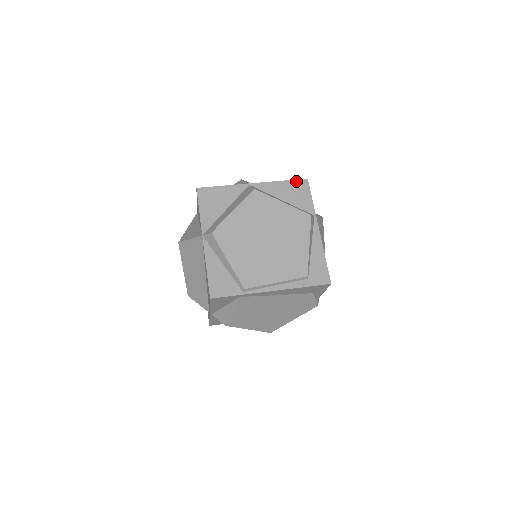
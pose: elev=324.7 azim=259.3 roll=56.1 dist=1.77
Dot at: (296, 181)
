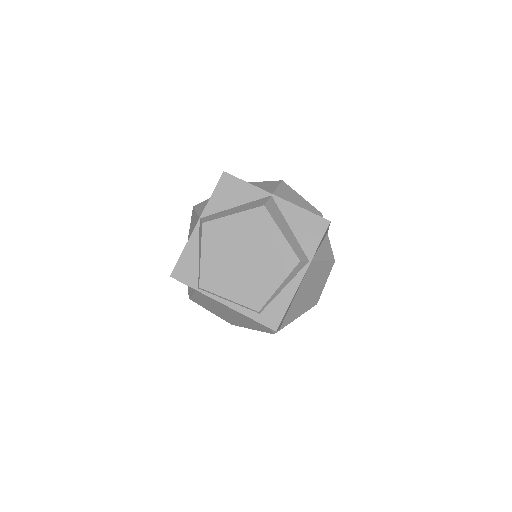
Dot at: (318, 217)
